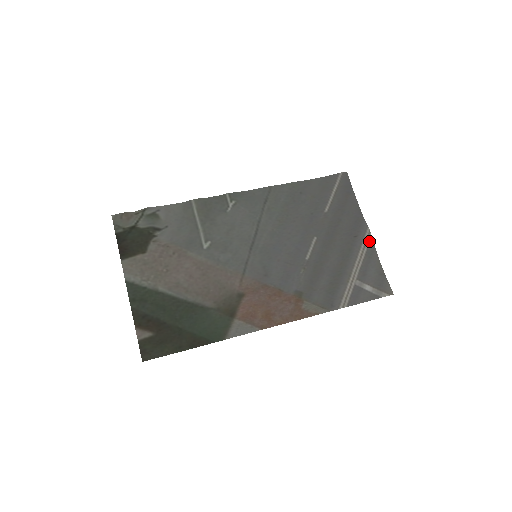
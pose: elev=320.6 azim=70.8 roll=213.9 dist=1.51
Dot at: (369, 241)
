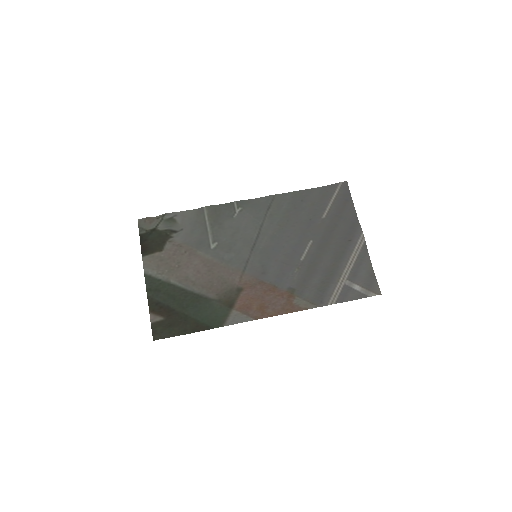
Dot at: (362, 245)
